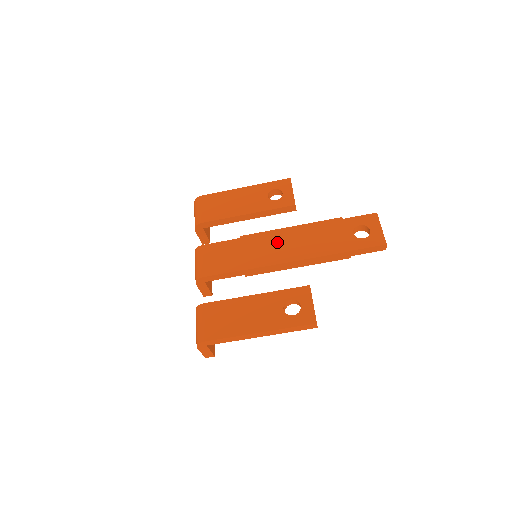
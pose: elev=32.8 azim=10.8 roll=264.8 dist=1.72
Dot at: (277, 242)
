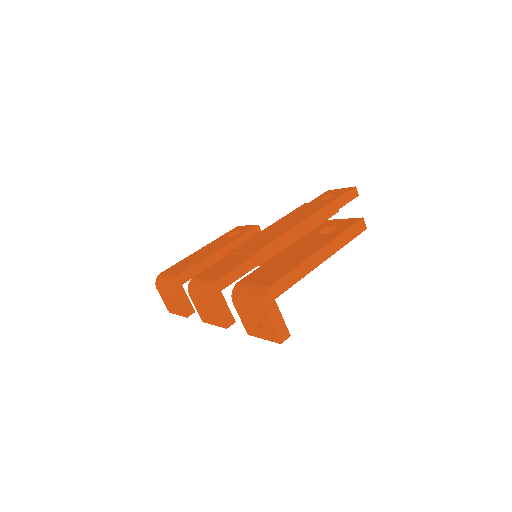
Dot at: (267, 233)
